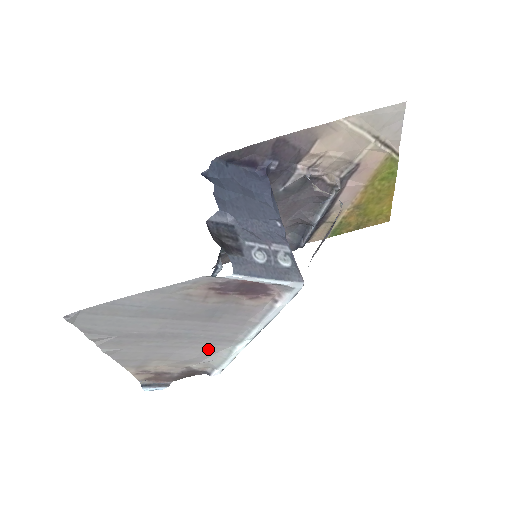
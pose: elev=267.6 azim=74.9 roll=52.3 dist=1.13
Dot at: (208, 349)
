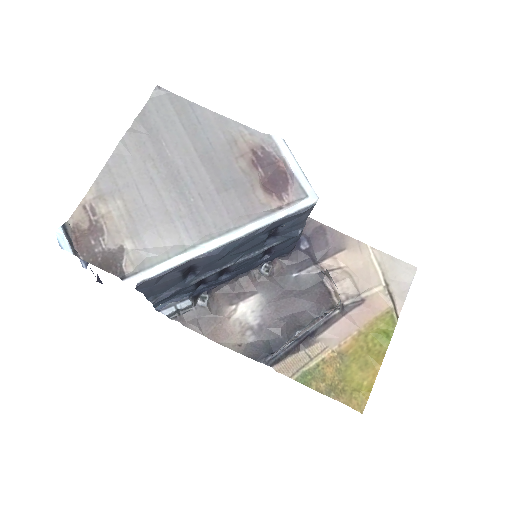
Dot at: (172, 229)
